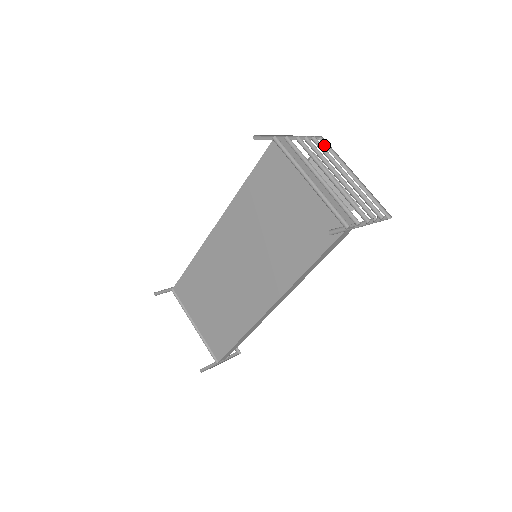
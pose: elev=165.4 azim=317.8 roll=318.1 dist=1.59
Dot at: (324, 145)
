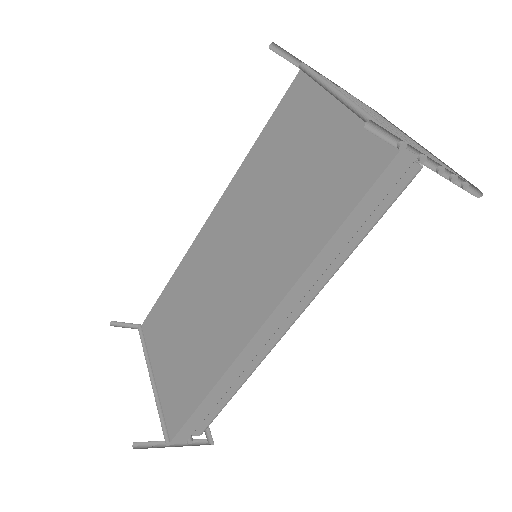
Dot at: occluded
